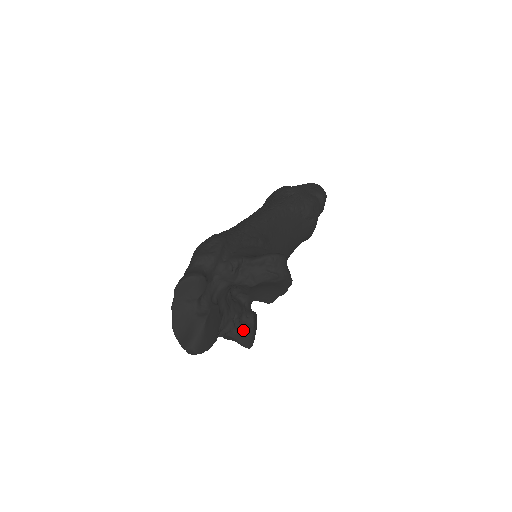
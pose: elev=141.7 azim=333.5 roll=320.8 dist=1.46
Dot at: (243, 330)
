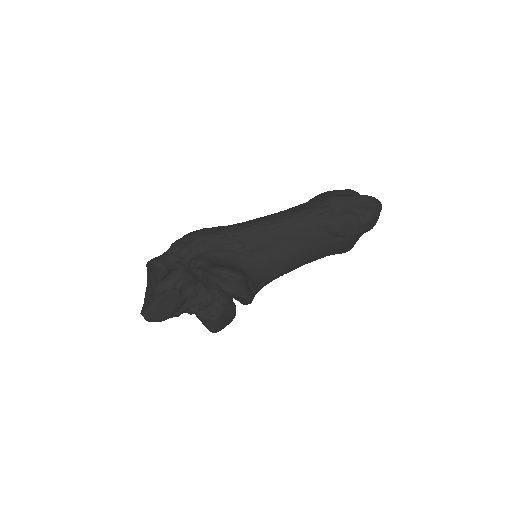
Dot at: (206, 317)
